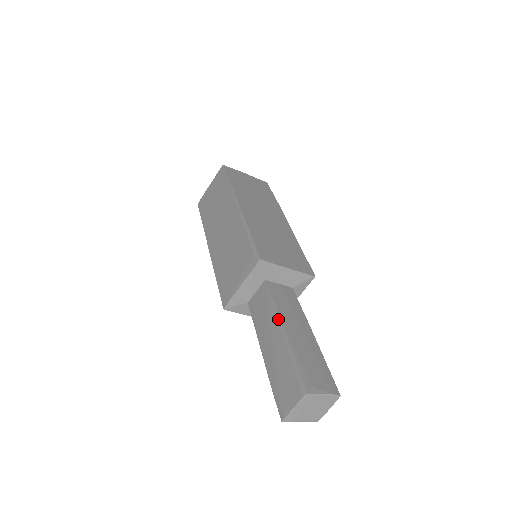
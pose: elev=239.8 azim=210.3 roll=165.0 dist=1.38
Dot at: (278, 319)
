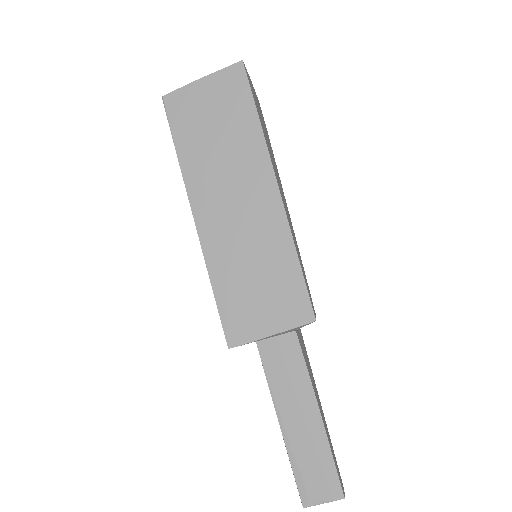
Dot at: occluded
